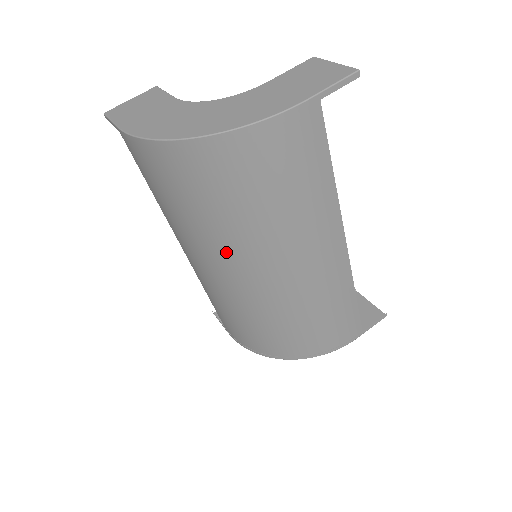
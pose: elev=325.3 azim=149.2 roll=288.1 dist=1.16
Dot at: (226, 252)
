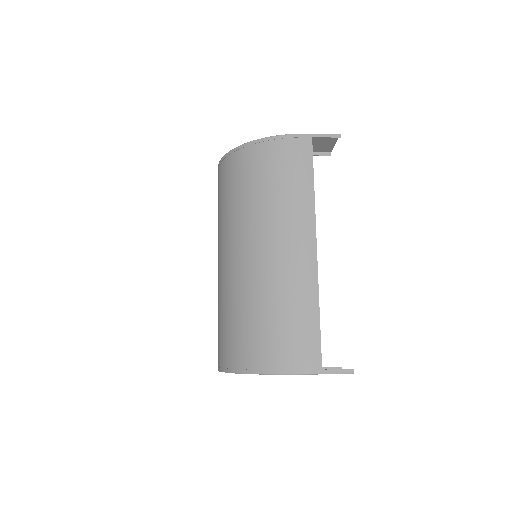
Dot at: (235, 232)
